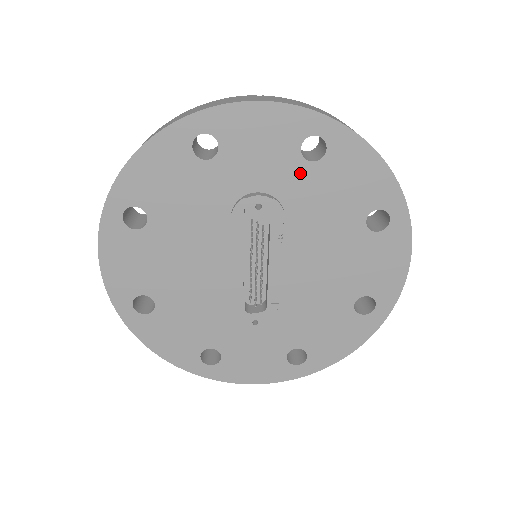
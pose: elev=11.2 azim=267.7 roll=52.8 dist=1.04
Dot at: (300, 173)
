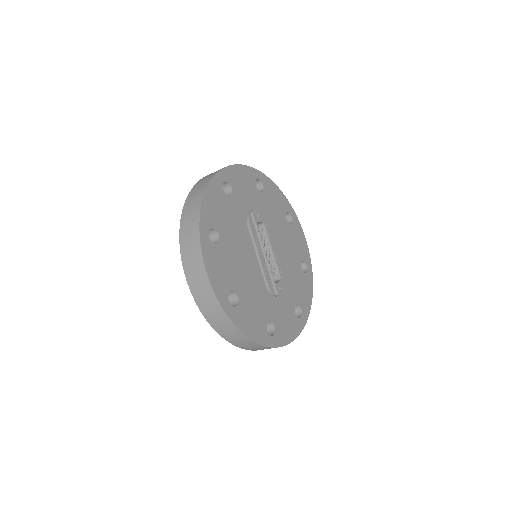
Dot at: (260, 198)
